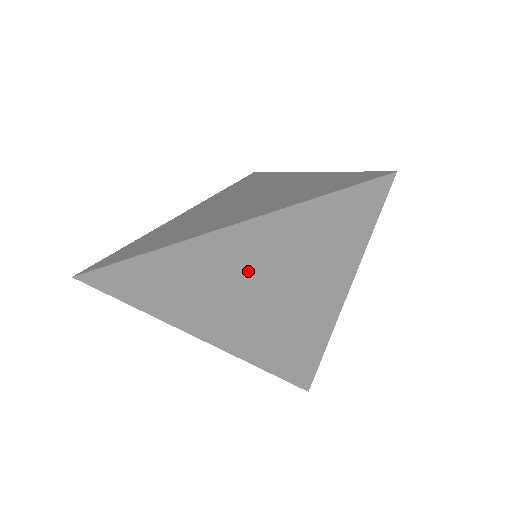
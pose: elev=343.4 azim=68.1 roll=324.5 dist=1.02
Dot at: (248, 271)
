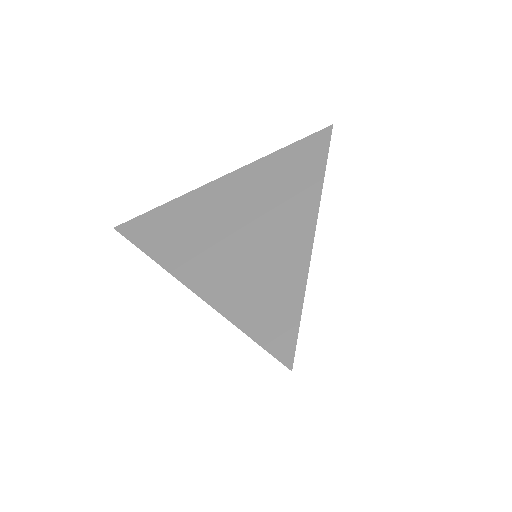
Dot at: occluded
